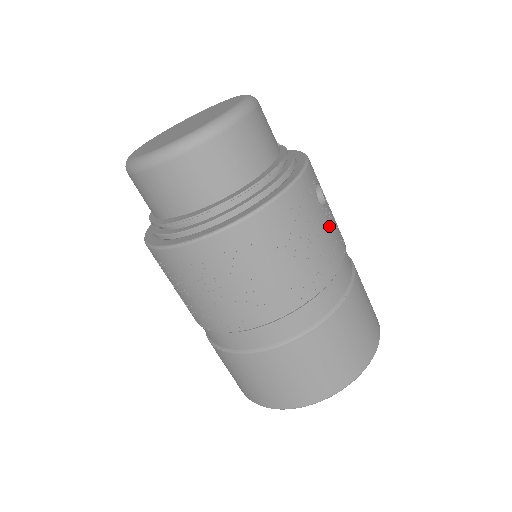
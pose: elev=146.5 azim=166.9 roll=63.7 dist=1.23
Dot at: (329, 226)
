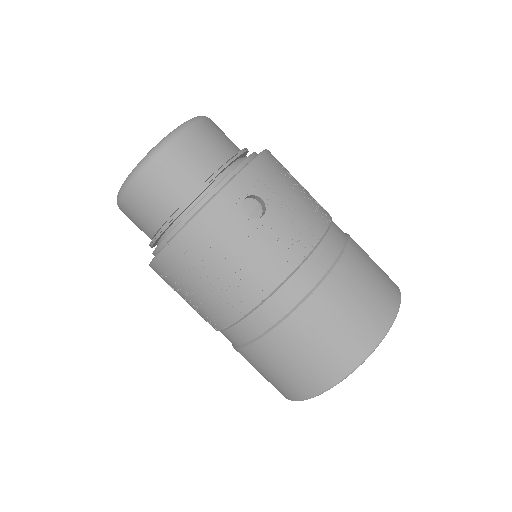
Dot at: (266, 238)
